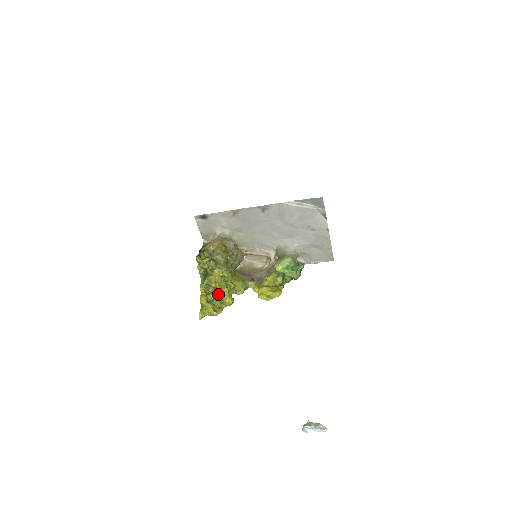
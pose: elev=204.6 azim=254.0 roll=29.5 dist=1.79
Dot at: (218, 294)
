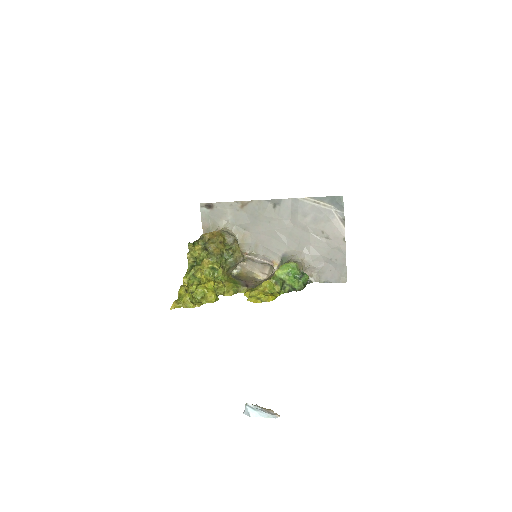
Dot at: (201, 286)
